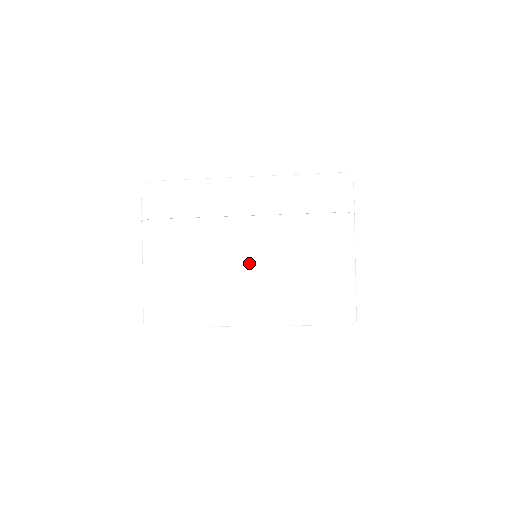
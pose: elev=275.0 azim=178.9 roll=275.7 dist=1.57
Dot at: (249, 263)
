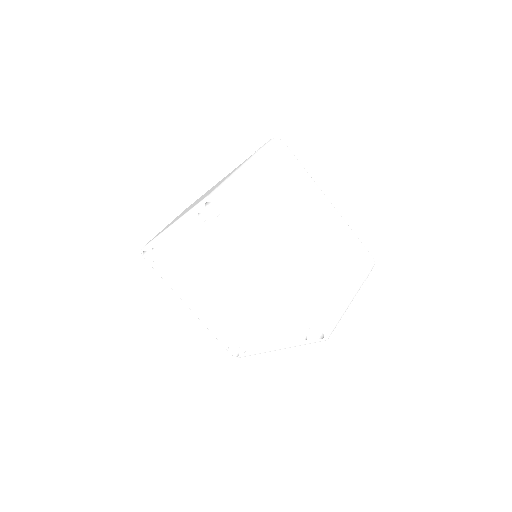
Dot at: occluded
